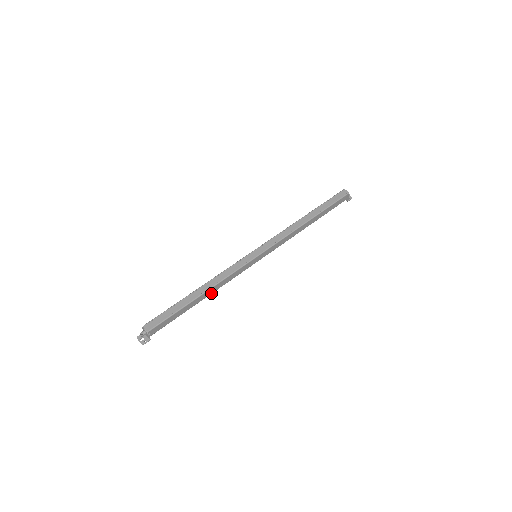
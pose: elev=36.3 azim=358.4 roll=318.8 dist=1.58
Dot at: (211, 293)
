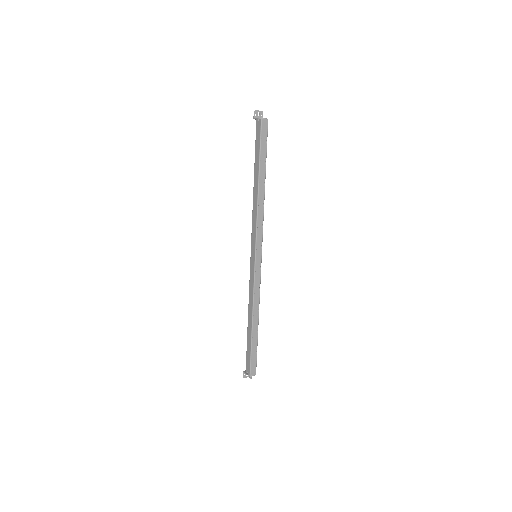
Dot at: occluded
